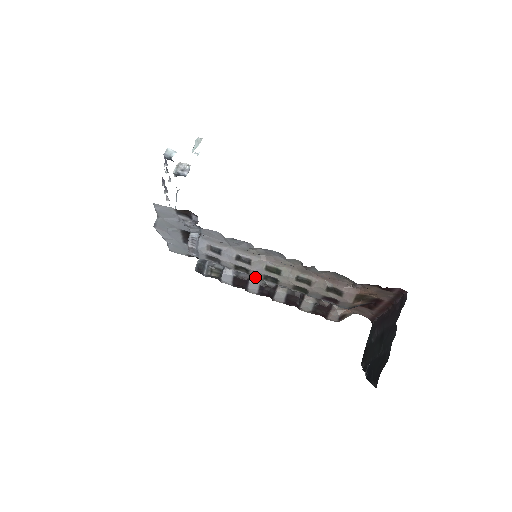
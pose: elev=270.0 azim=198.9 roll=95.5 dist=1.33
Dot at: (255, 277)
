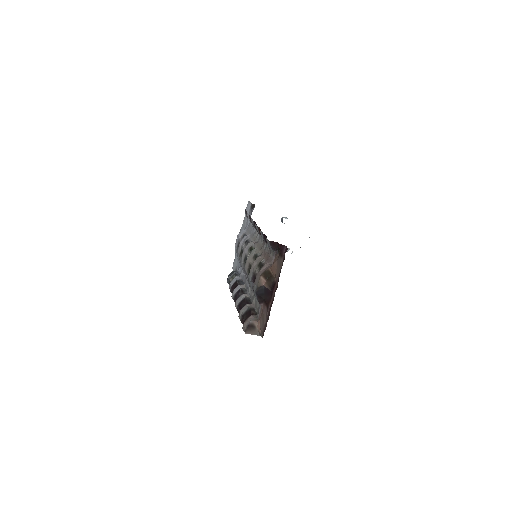
Dot at: (244, 285)
